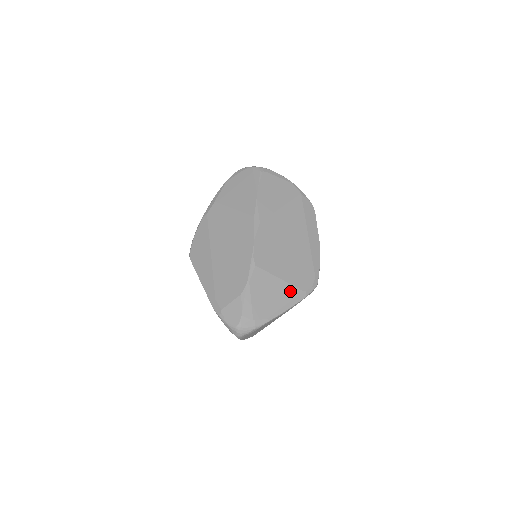
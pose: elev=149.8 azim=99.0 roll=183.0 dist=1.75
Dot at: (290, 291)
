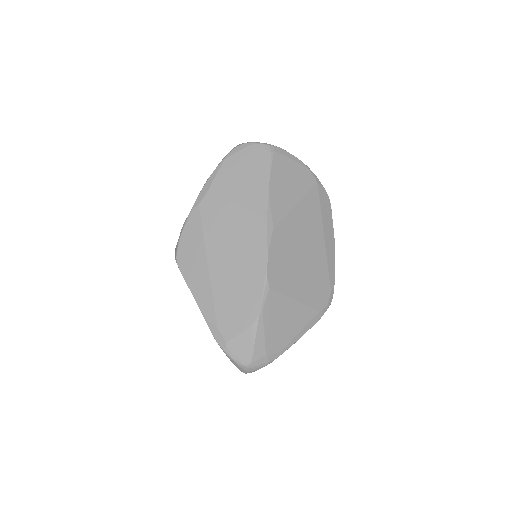
Dot at: (306, 314)
